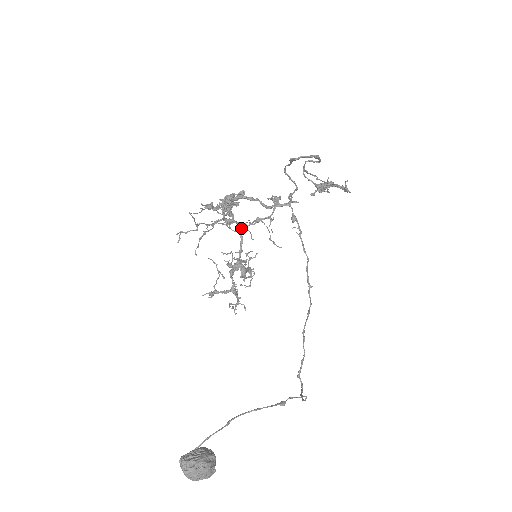
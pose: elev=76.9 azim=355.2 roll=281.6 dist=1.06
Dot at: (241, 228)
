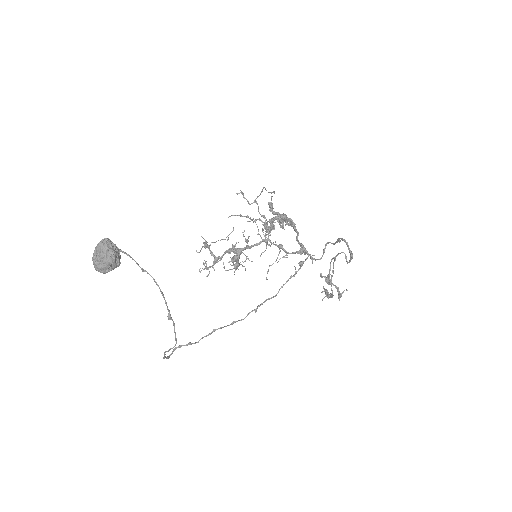
Dot at: (267, 239)
